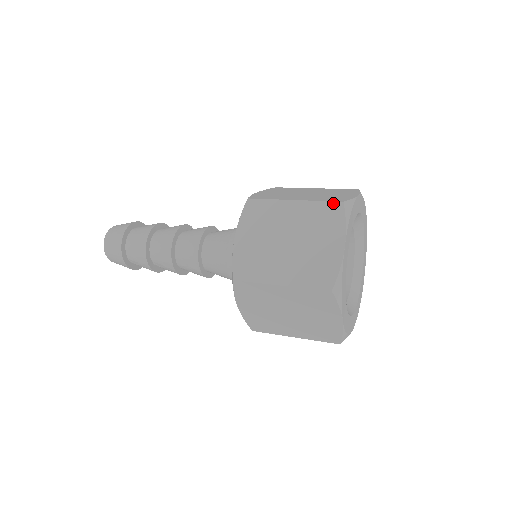
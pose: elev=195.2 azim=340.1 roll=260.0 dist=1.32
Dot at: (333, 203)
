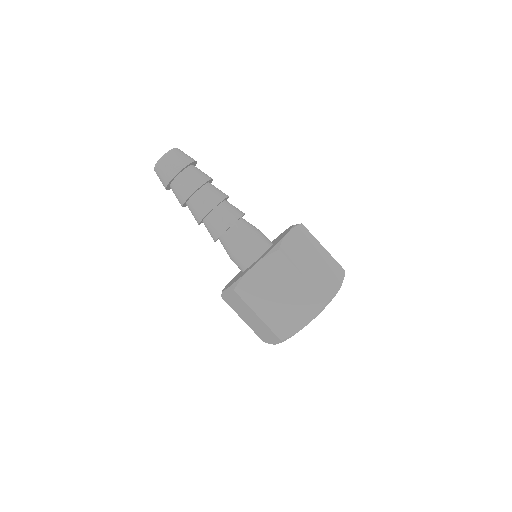
Dot at: (341, 267)
